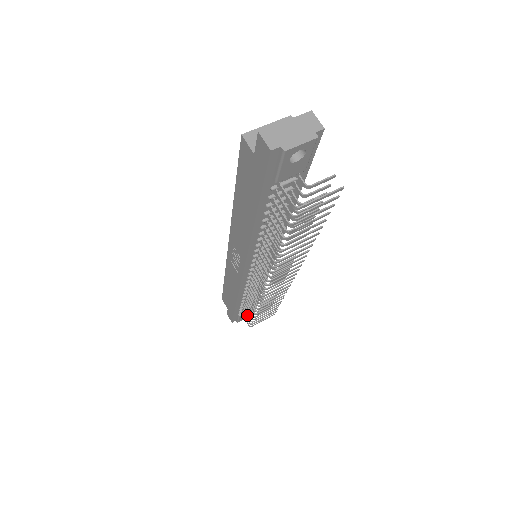
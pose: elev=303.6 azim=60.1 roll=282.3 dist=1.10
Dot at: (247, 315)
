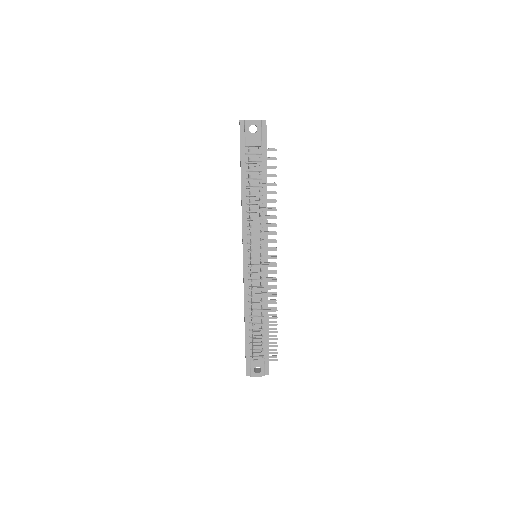
Dot at: (252, 342)
